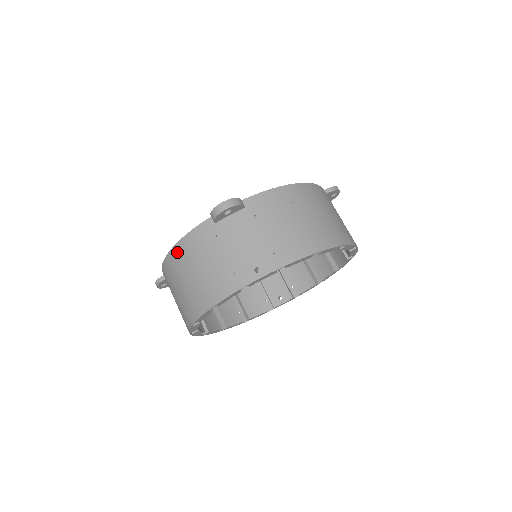
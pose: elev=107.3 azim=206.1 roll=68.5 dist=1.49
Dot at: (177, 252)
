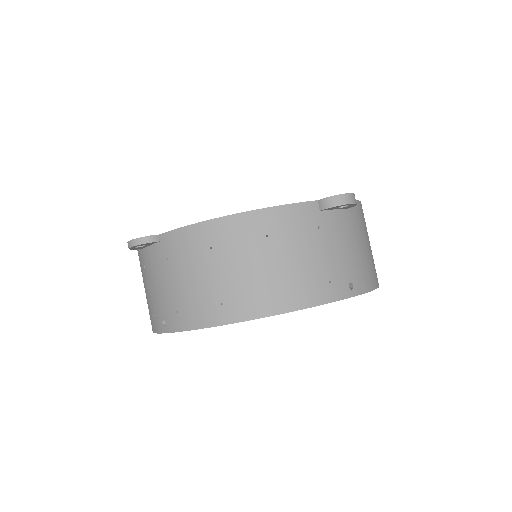
Dot at: (252, 221)
